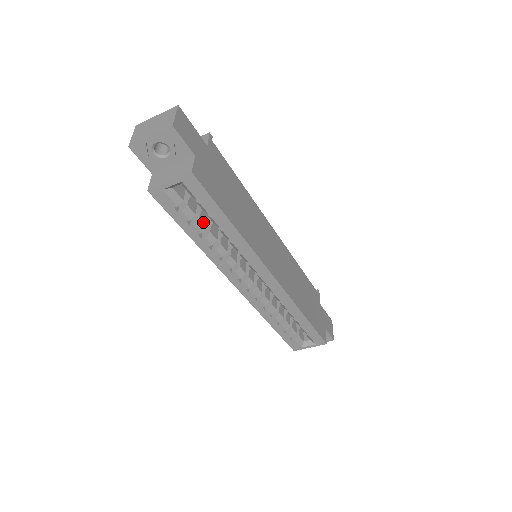
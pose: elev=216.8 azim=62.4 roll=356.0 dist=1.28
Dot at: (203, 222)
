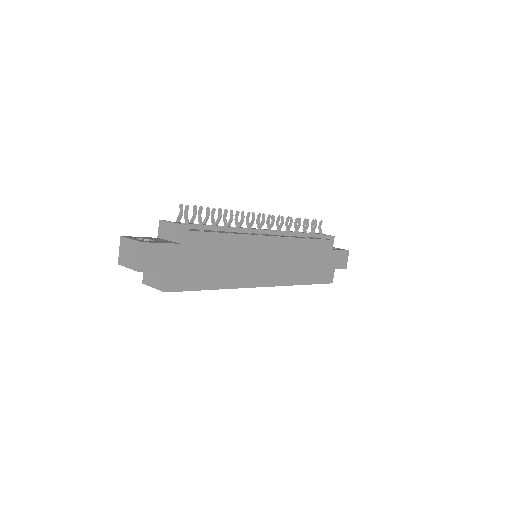
Dot at: occluded
